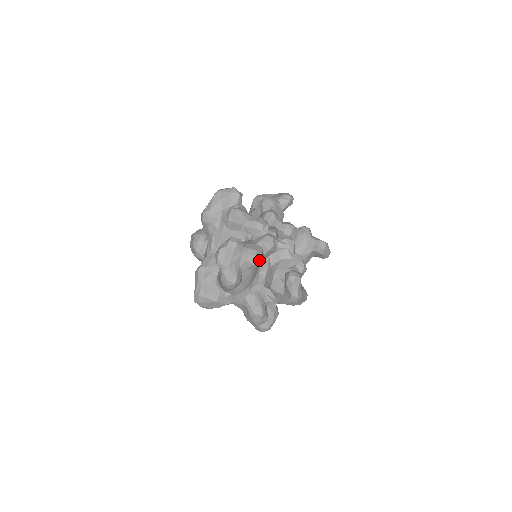
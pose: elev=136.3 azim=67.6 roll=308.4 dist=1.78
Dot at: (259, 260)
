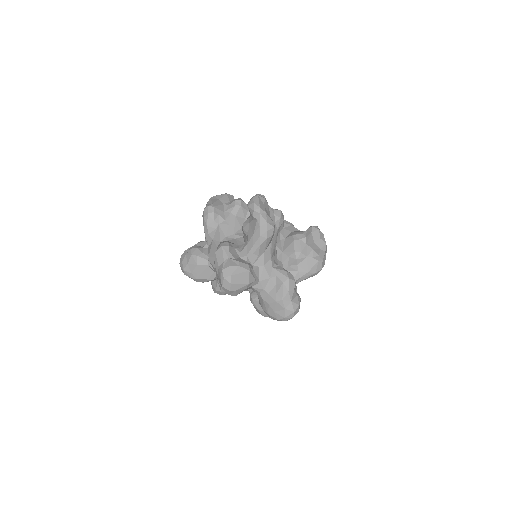
Dot at: (283, 216)
